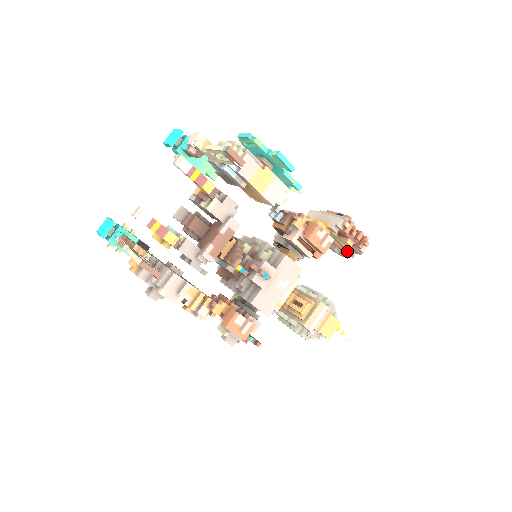
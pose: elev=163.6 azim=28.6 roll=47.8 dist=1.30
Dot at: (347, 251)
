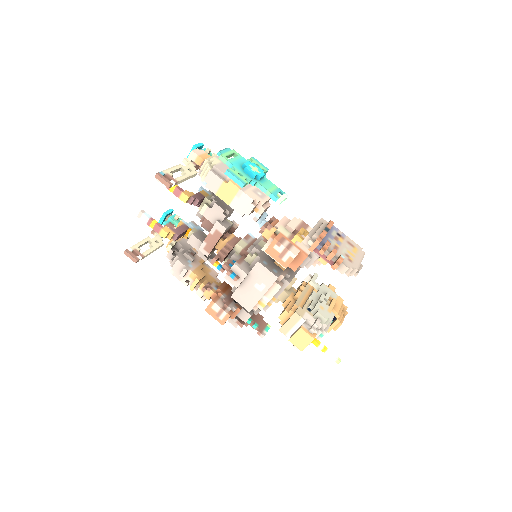
Dot at: occluded
